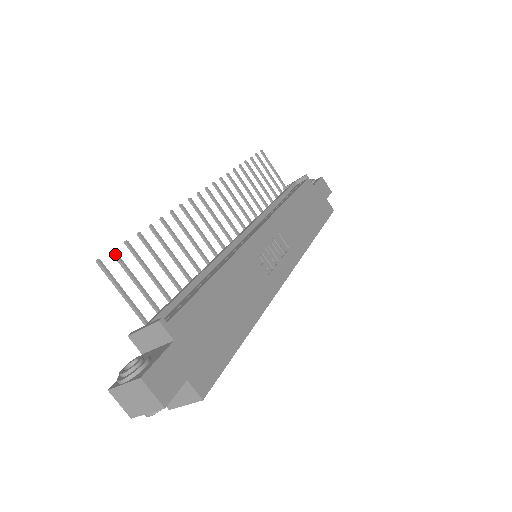
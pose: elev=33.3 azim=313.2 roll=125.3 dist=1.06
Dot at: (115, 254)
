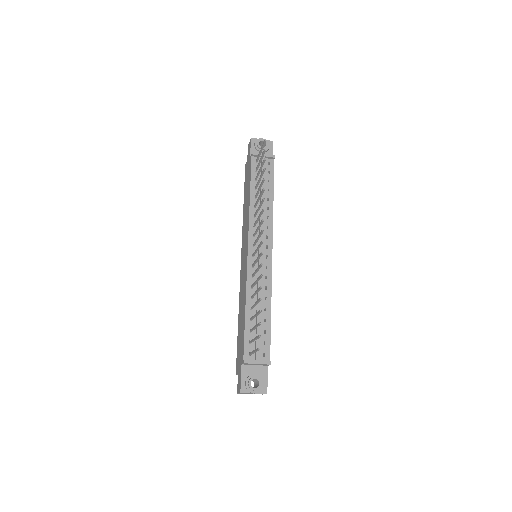
Dot at: occluded
